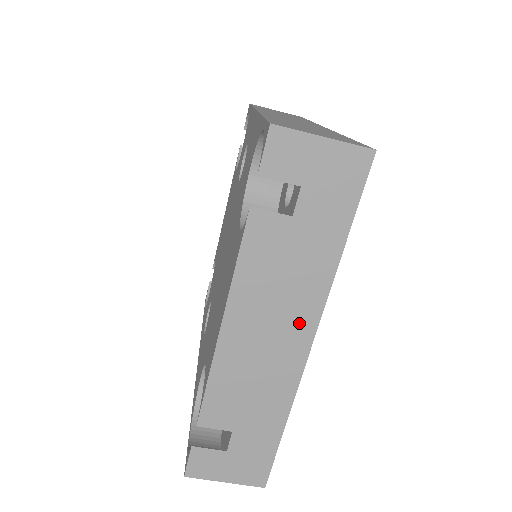
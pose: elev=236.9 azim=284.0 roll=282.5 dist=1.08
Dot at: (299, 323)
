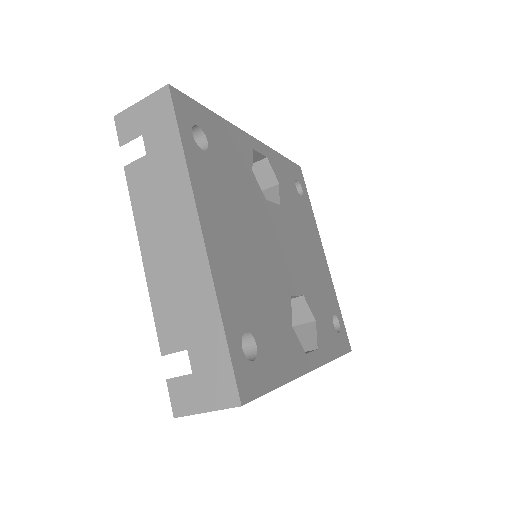
Dot at: (185, 223)
